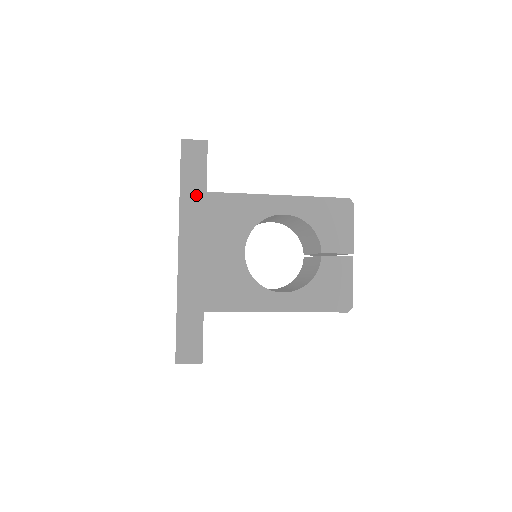
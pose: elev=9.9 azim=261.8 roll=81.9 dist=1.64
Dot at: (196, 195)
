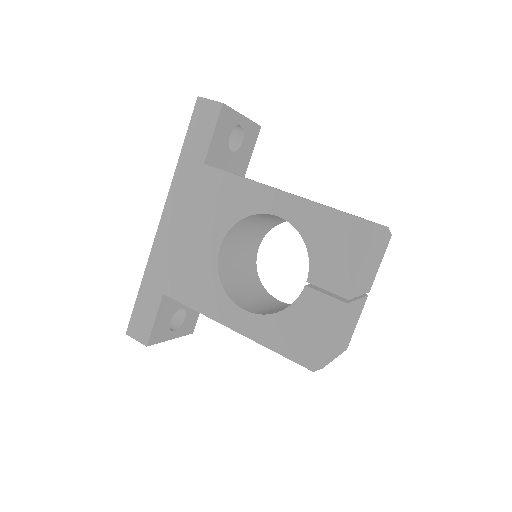
Dot at: (193, 165)
